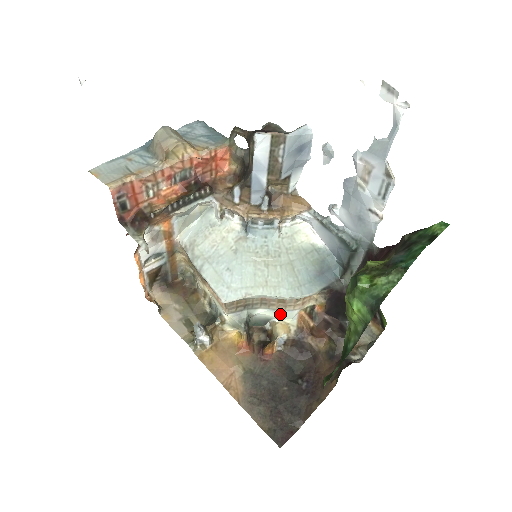
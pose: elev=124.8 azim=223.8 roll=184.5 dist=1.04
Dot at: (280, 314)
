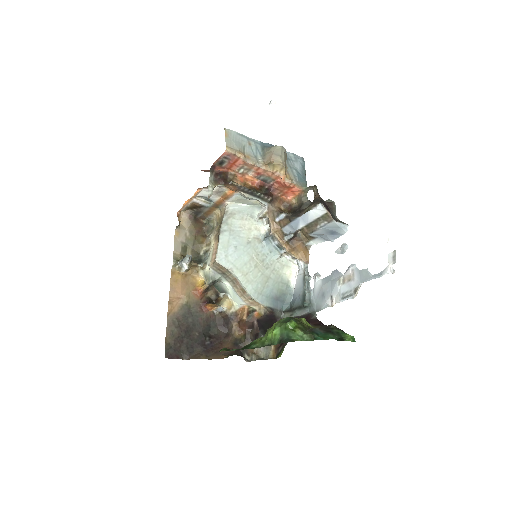
Dot at: (235, 296)
